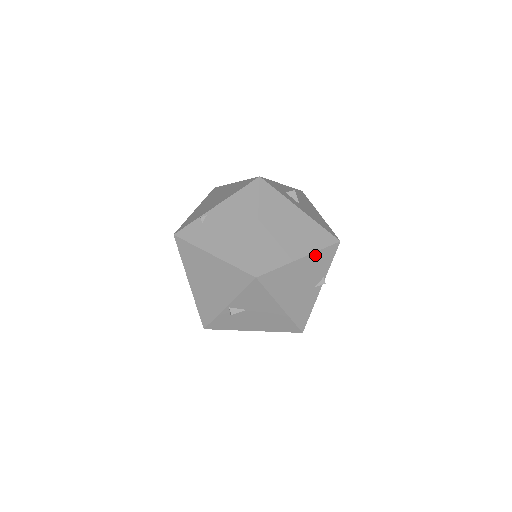
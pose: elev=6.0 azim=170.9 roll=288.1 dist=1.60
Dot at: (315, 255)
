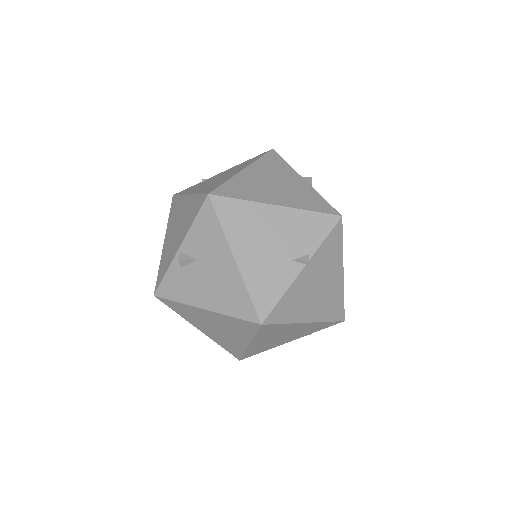
Dot at: (299, 213)
